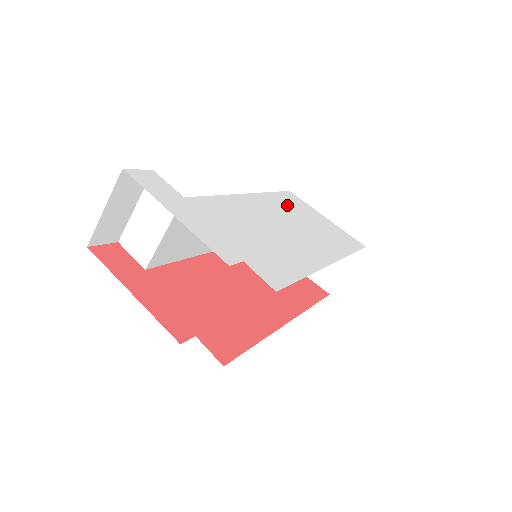
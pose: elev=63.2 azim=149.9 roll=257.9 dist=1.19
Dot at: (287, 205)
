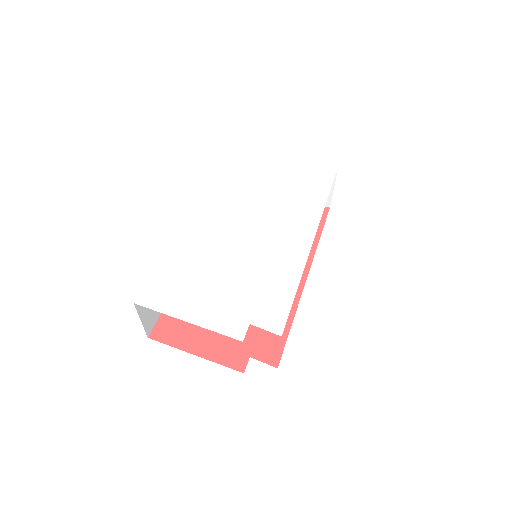
Dot at: (255, 185)
